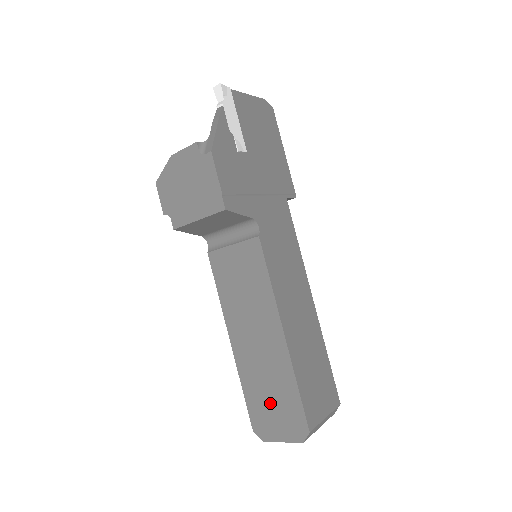
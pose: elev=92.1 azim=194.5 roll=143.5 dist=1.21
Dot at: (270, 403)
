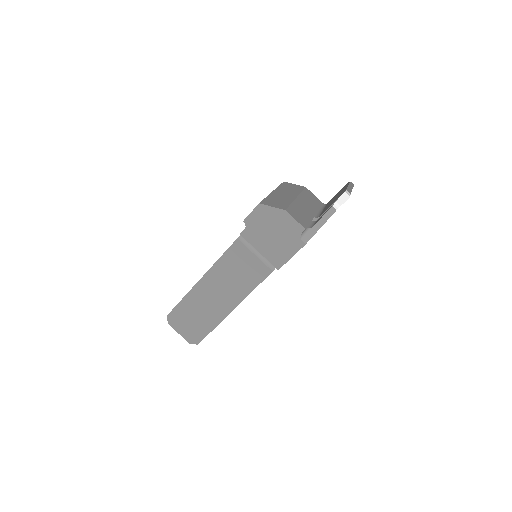
Dot at: (191, 319)
